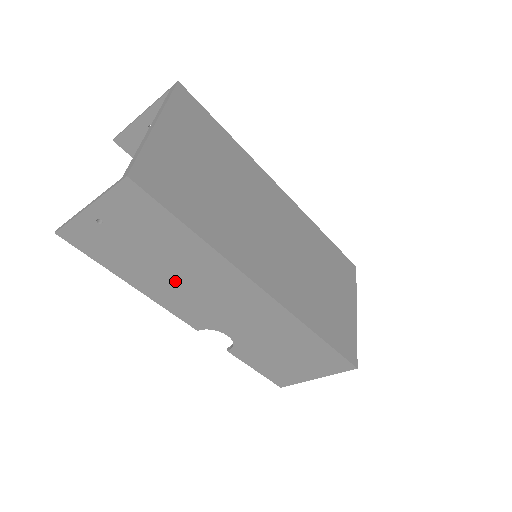
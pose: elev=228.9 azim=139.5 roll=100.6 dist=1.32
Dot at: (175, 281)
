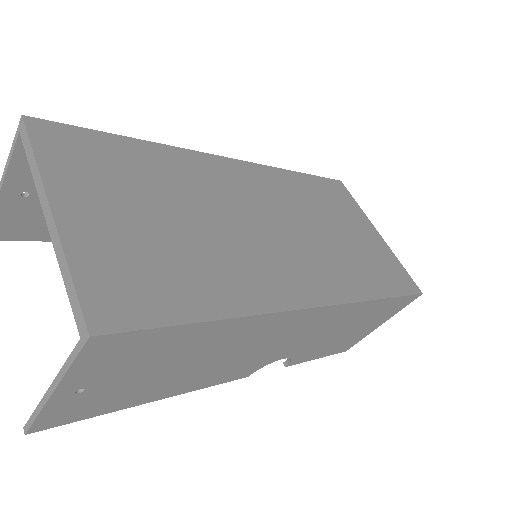
Dot at: (207, 366)
